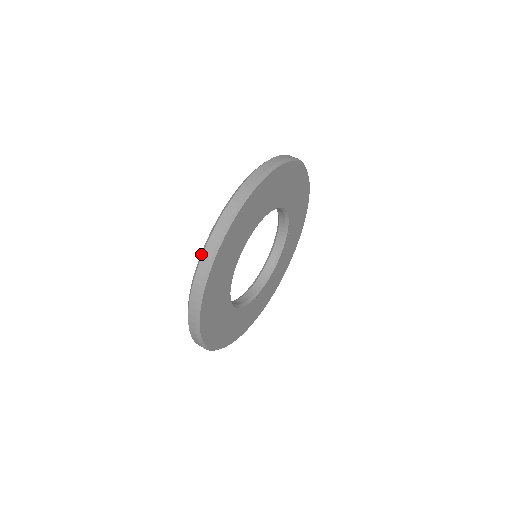
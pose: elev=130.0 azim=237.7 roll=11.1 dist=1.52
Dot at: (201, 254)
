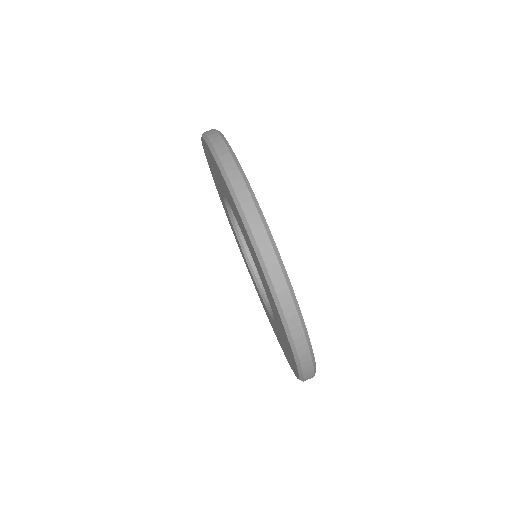
Dot at: (287, 331)
